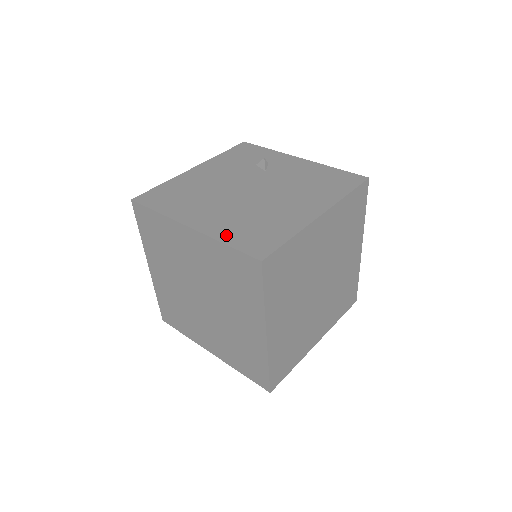
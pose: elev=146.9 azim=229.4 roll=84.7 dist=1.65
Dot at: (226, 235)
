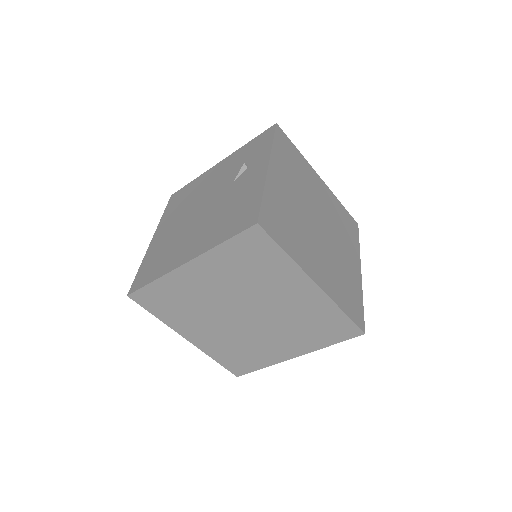
Dot at: (147, 258)
